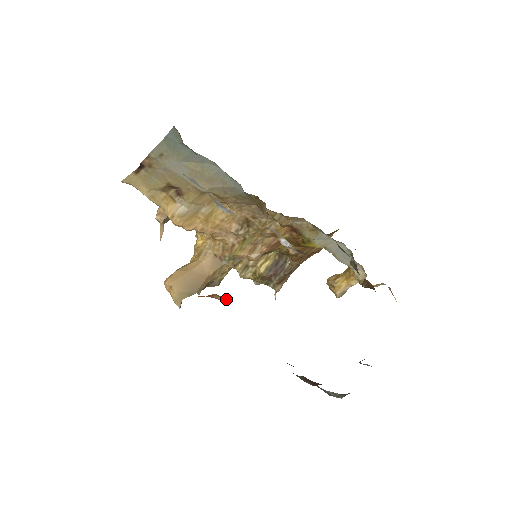
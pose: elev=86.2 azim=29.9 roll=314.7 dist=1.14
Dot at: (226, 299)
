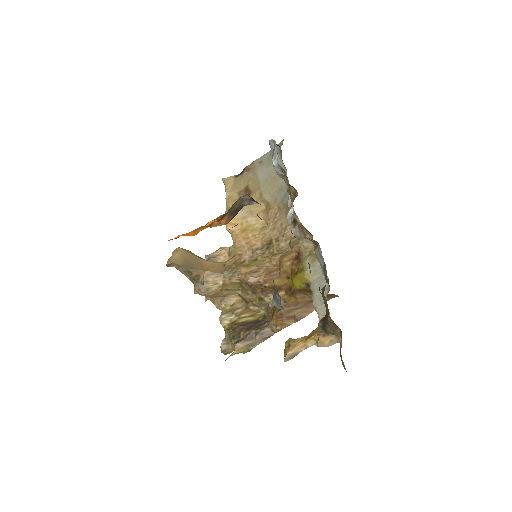
Dot at: occluded
